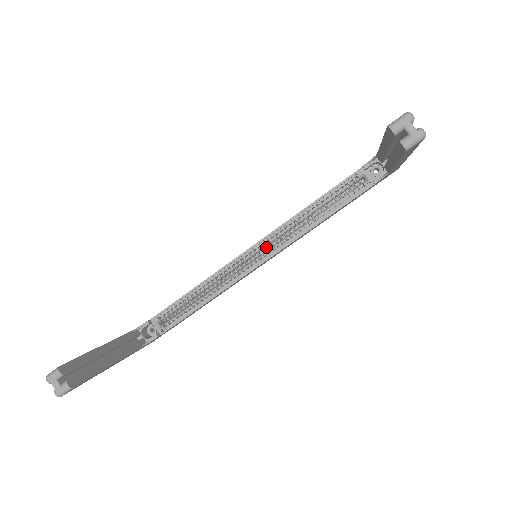
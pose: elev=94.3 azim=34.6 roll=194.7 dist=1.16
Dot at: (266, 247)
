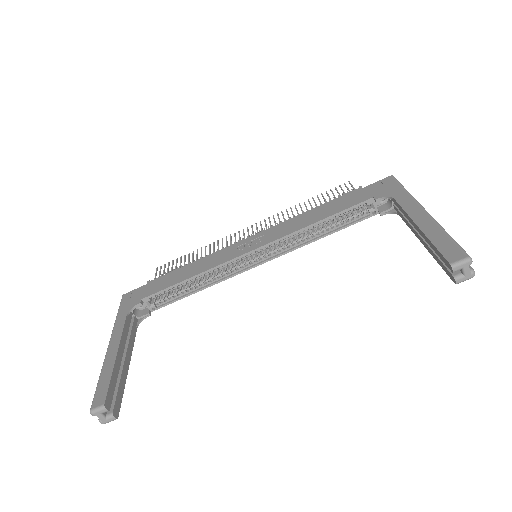
Dot at: (266, 248)
